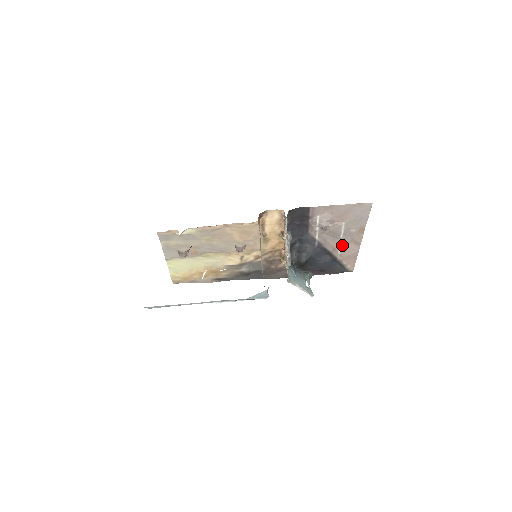
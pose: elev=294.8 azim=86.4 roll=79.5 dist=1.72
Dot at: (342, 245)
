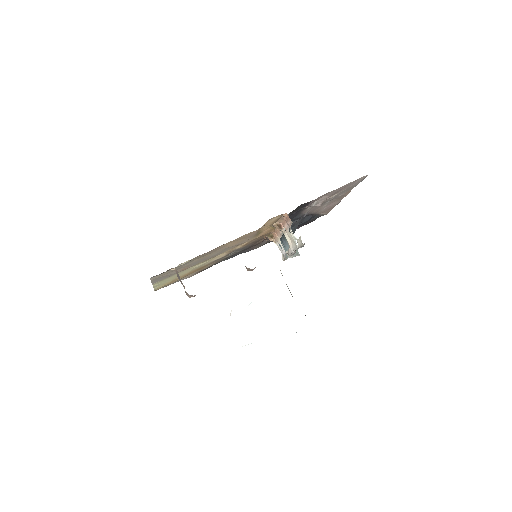
Dot at: (326, 206)
